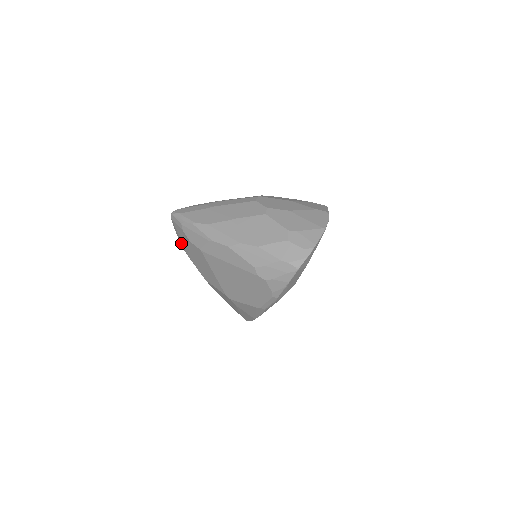
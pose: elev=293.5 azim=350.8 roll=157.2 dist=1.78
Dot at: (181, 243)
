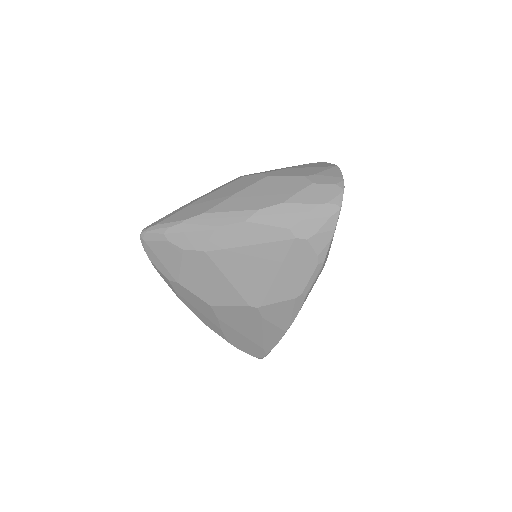
Dot at: (163, 271)
